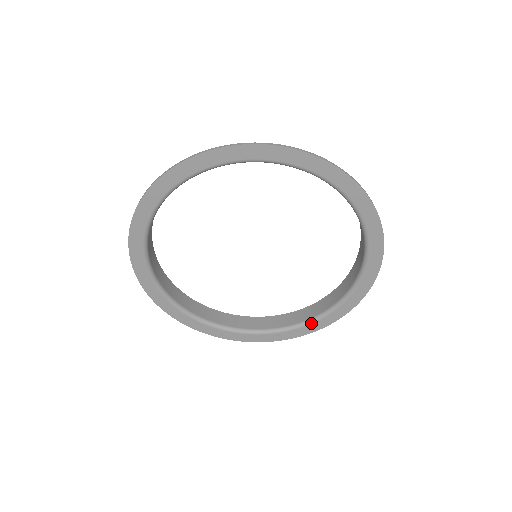
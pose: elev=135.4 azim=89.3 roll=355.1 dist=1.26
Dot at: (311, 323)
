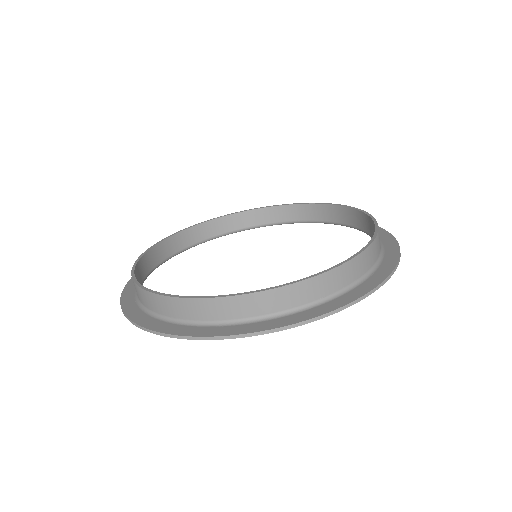
Dot at: occluded
